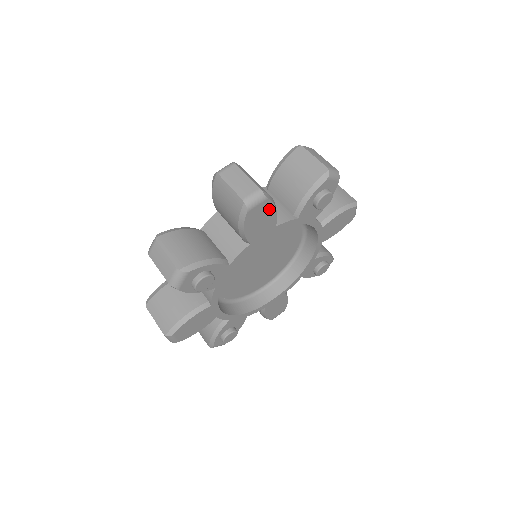
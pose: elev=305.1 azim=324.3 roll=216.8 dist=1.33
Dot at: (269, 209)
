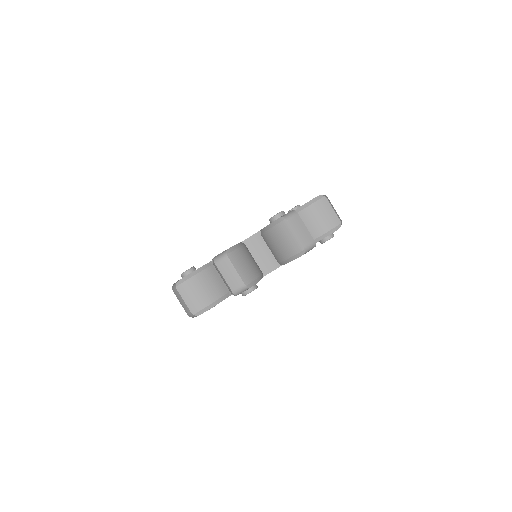
Dot at: occluded
